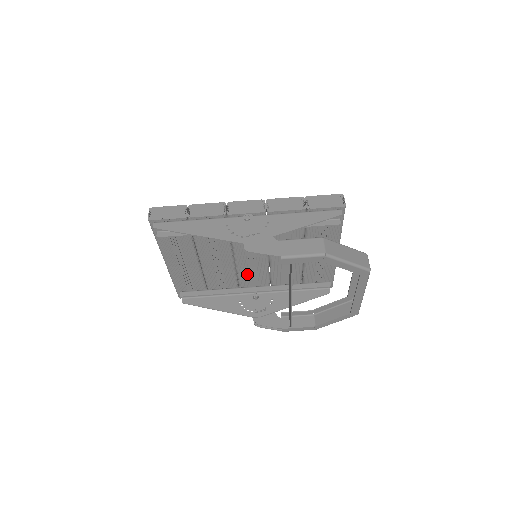
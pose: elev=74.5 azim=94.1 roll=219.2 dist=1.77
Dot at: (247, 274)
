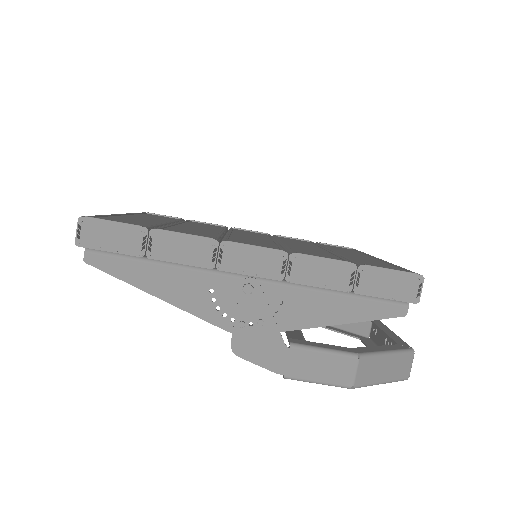
Dot at: occluded
